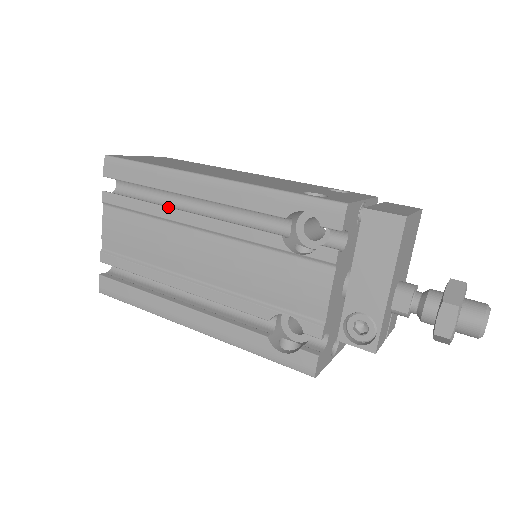
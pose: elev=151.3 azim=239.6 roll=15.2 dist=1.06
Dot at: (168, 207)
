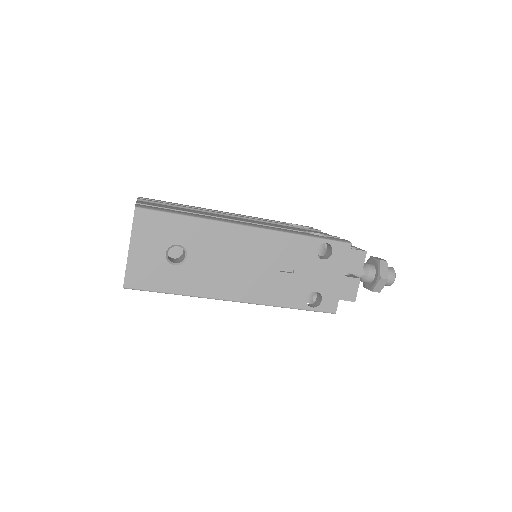
Dot at: occluded
